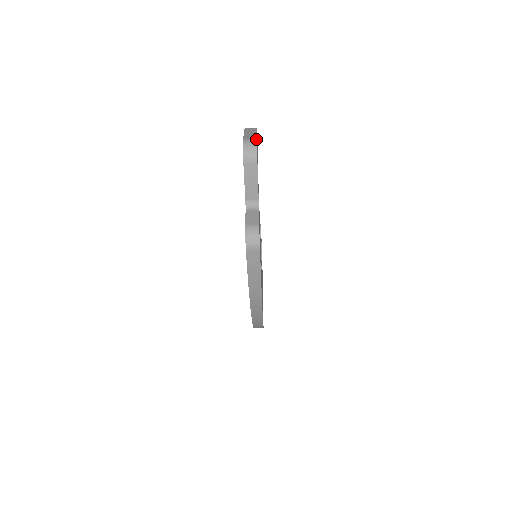
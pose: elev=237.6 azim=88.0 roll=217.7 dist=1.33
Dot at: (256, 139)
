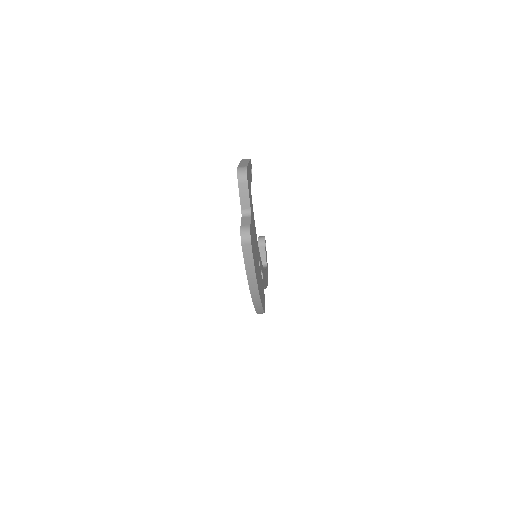
Dot at: (247, 166)
